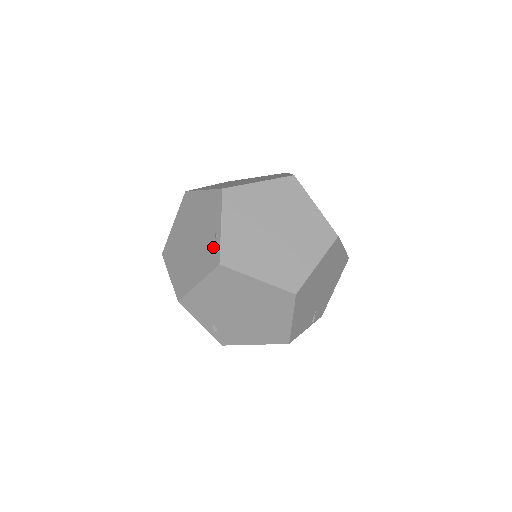
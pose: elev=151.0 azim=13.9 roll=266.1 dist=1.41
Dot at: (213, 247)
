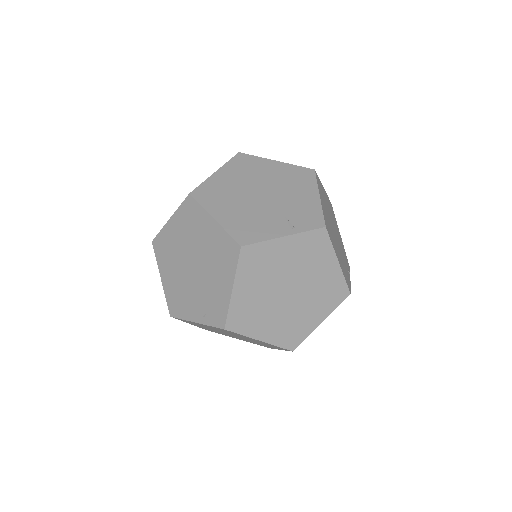
Dot at: occluded
